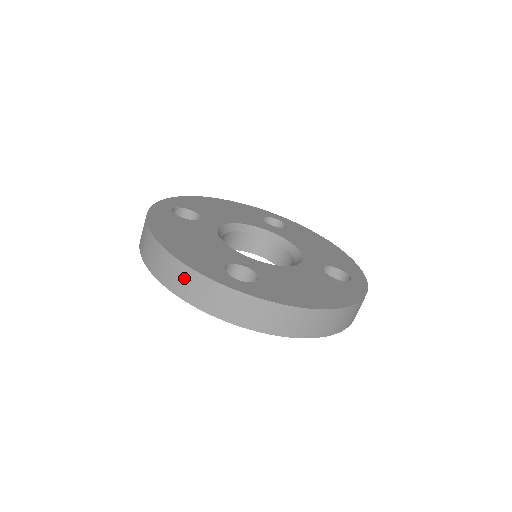
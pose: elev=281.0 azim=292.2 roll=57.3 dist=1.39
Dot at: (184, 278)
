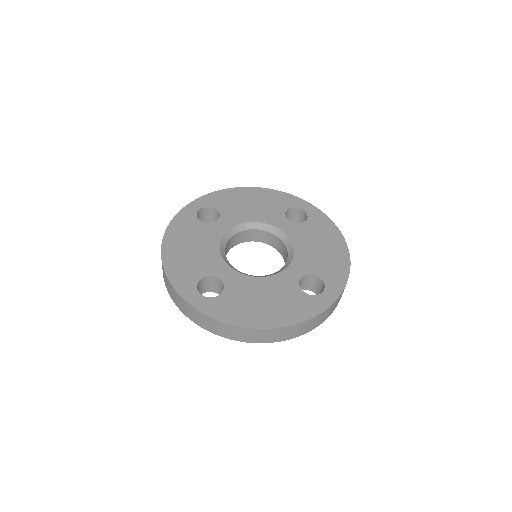
Dot at: (169, 286)
